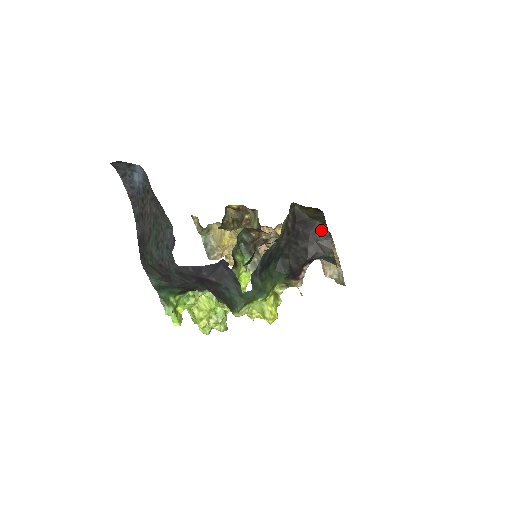
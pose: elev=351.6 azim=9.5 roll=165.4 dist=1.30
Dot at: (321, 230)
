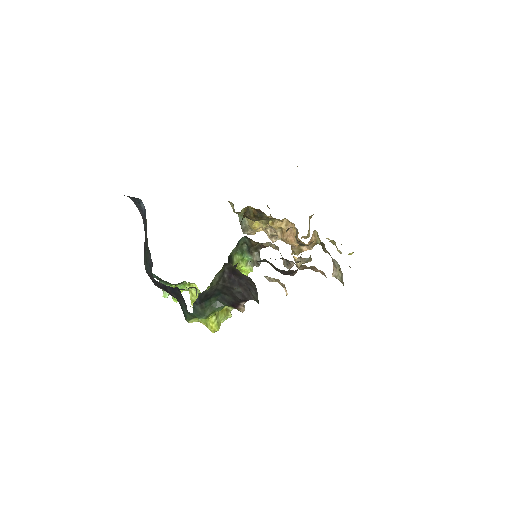
Dot at: (251, 284)
